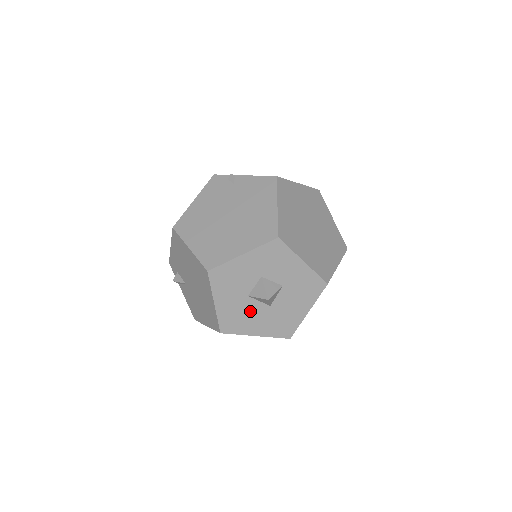
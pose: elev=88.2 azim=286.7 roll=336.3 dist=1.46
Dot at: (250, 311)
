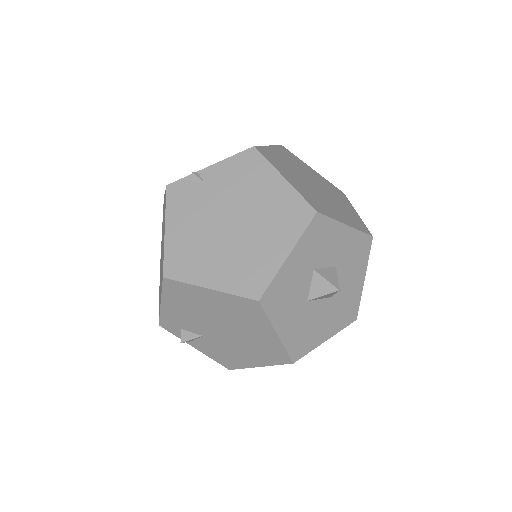
Dot at: (314, 317)
